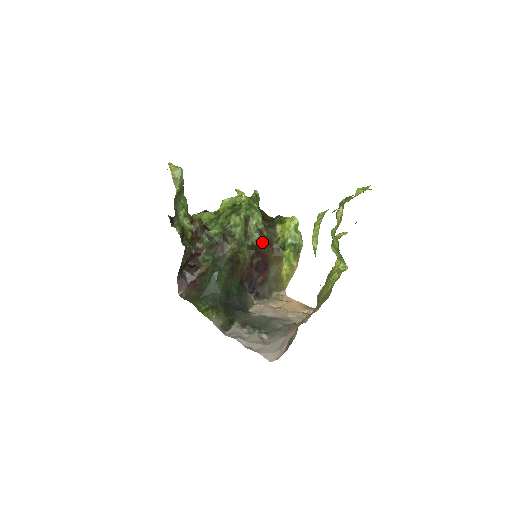
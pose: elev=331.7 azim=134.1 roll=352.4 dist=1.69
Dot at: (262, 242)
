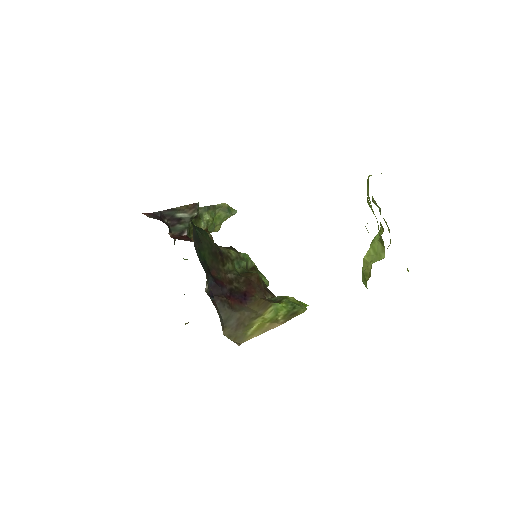
Dot at: (260, 280)
